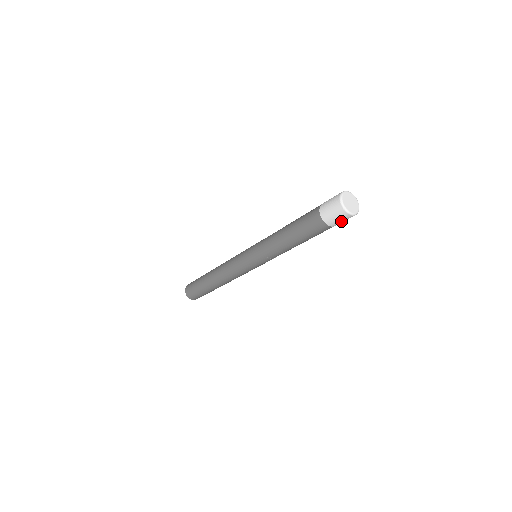
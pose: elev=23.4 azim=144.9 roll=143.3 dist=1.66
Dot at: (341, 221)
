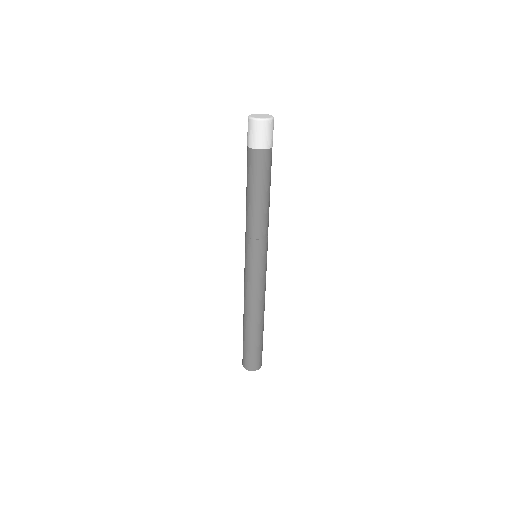
Dot at: (269, 135)
